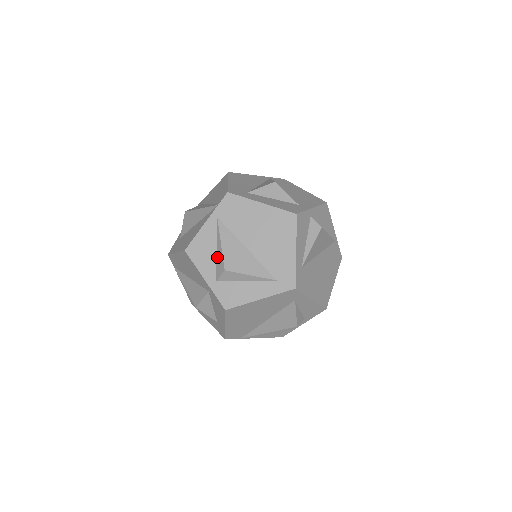
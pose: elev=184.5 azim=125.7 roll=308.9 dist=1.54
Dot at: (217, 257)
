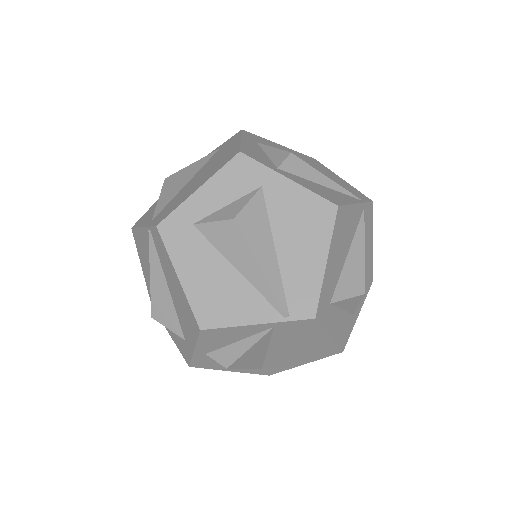
Dot at: (230, 347)
